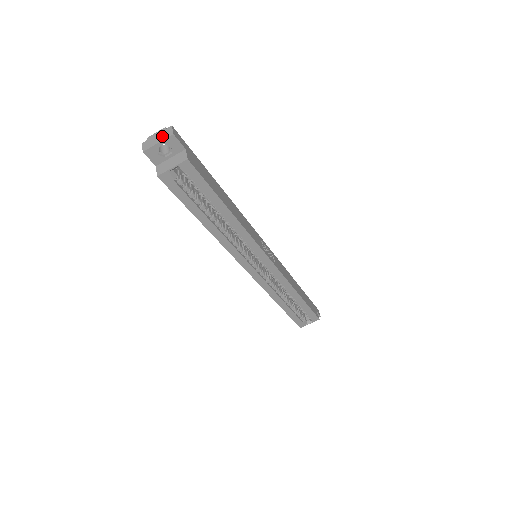
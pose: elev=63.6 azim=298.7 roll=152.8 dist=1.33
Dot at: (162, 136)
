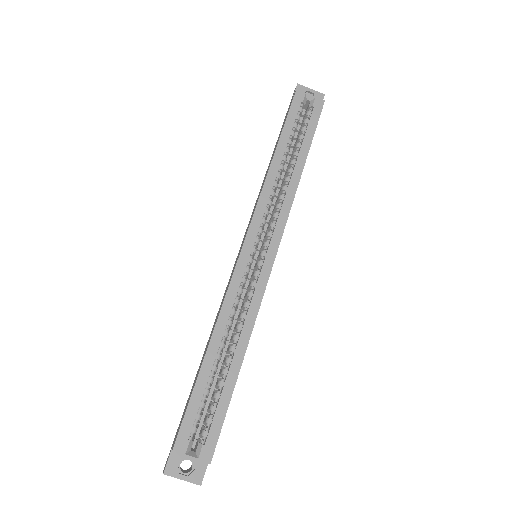
Dot at: (314, 94)
